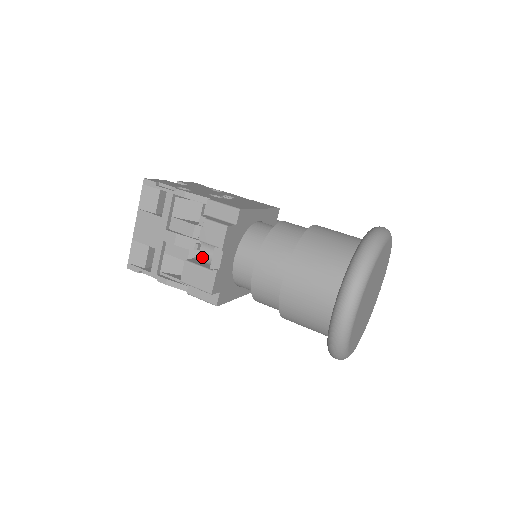
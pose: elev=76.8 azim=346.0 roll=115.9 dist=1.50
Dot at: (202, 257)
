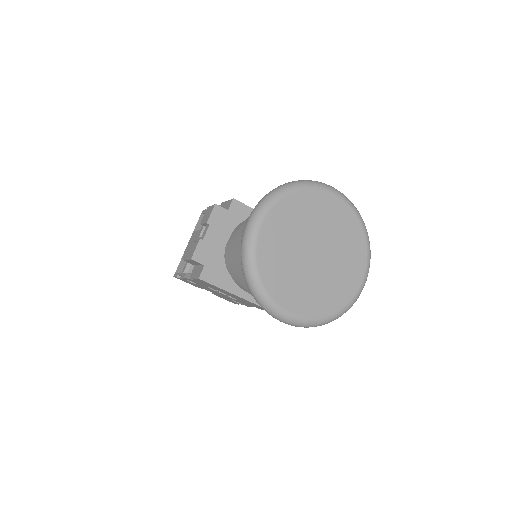
Dot at: occluded
